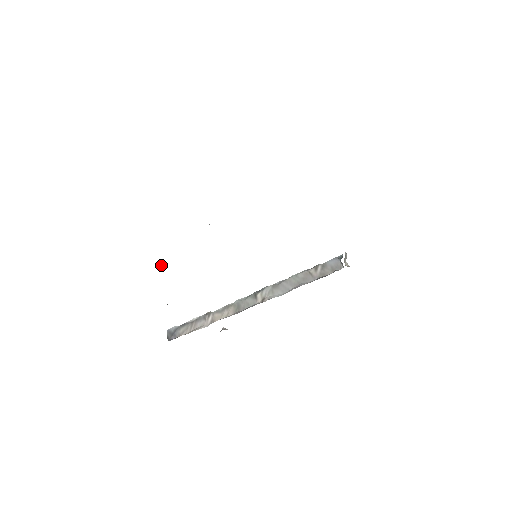
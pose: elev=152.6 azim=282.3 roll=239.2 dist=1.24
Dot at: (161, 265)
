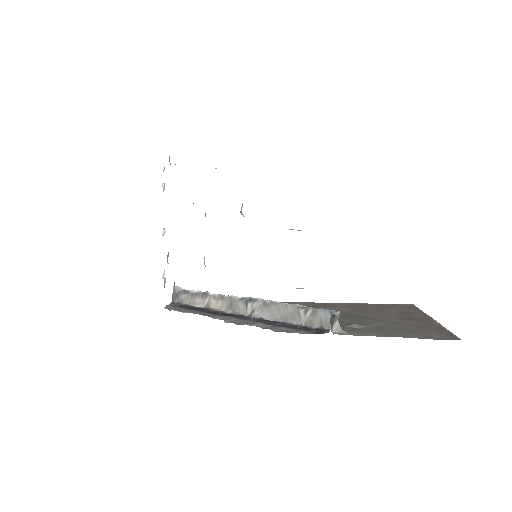
Dot at: (164, 230)
